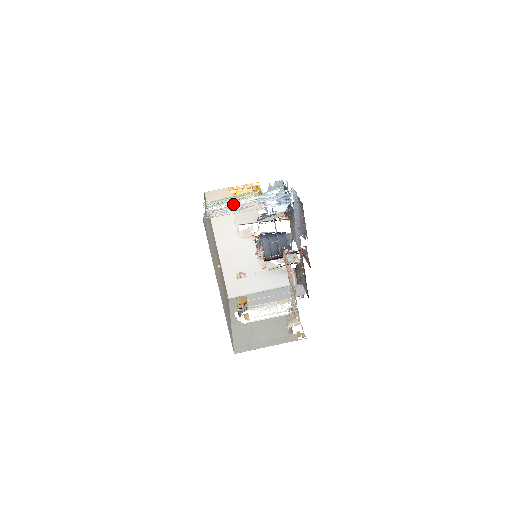
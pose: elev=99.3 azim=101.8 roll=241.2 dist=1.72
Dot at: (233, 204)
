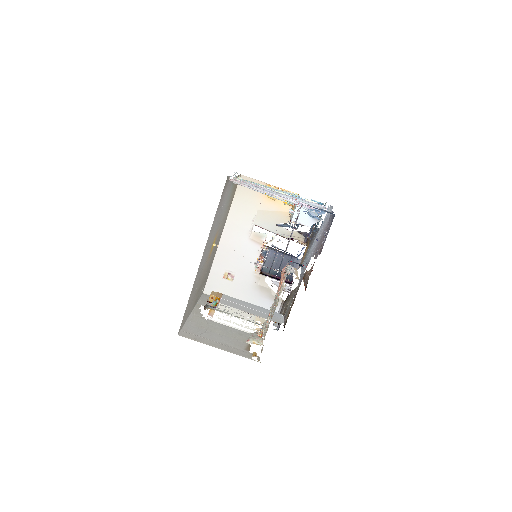
Dot at: occluded
